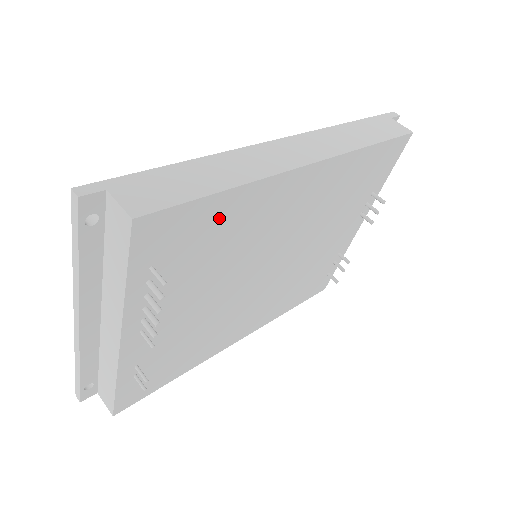
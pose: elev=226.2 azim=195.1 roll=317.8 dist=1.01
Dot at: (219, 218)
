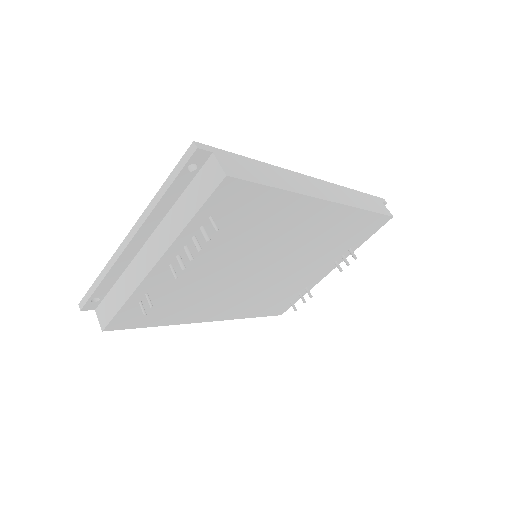
Dot at: (263, 206)
